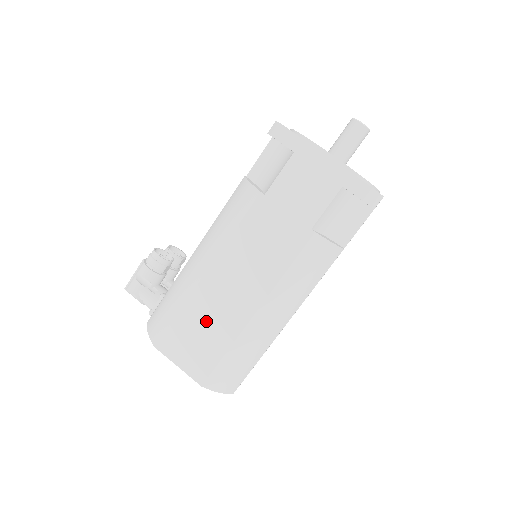
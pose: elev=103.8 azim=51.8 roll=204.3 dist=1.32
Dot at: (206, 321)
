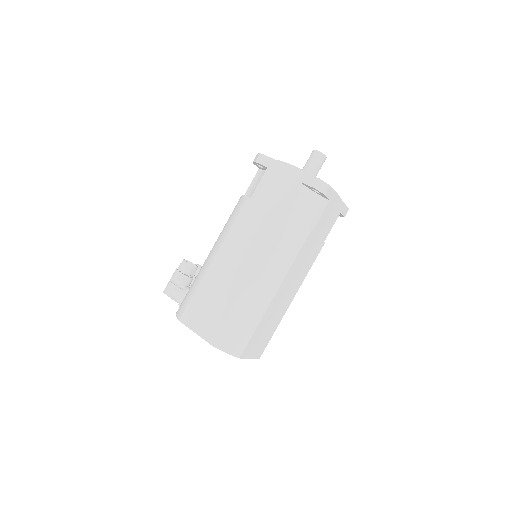
Dot at: (214, 293)
